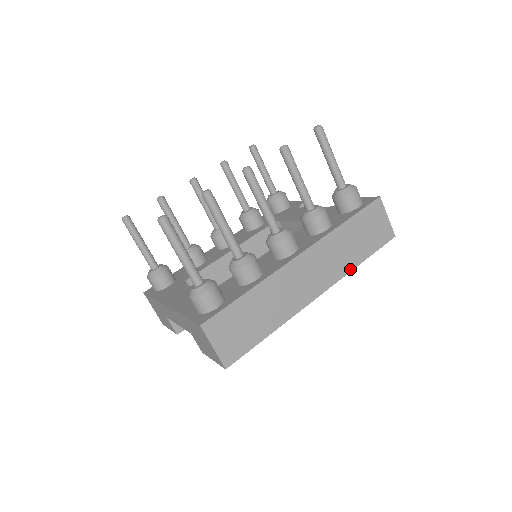
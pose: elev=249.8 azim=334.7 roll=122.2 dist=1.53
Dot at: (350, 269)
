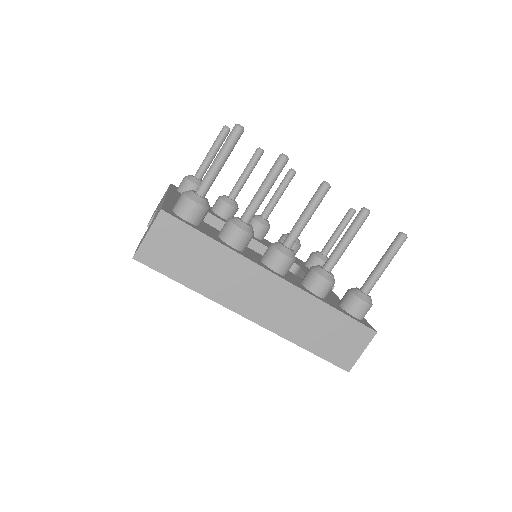
Dot at: (292, 339)
